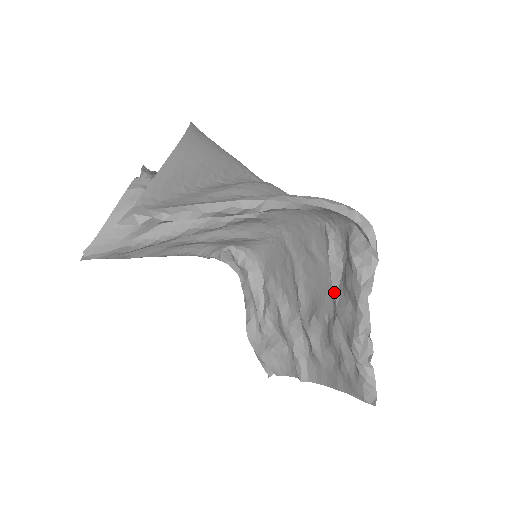
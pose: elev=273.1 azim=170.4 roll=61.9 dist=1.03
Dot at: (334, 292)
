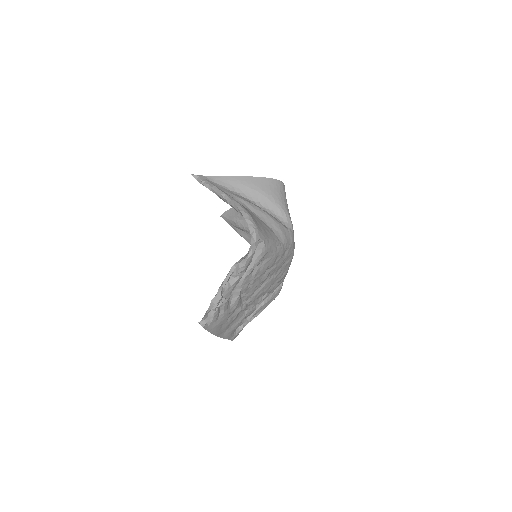
Dot at: occluded
